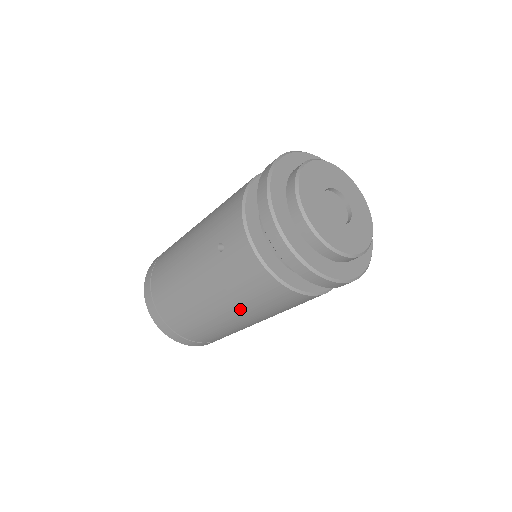
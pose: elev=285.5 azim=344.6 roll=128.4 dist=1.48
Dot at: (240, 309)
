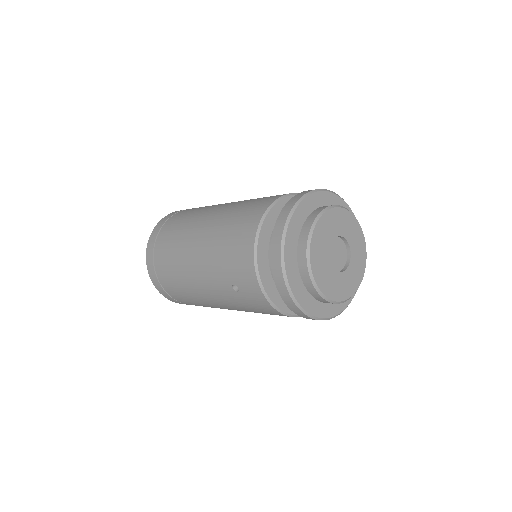
Dot at: occluded
